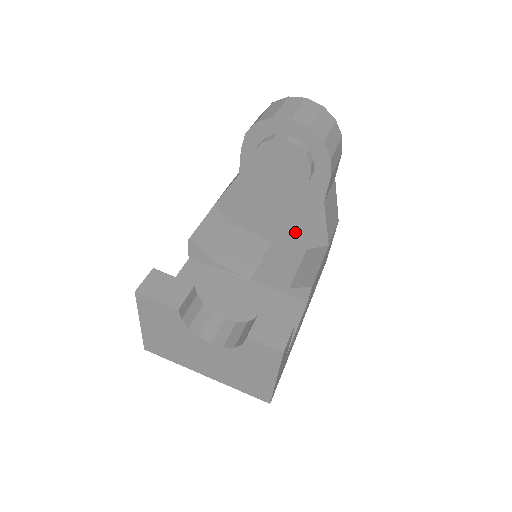
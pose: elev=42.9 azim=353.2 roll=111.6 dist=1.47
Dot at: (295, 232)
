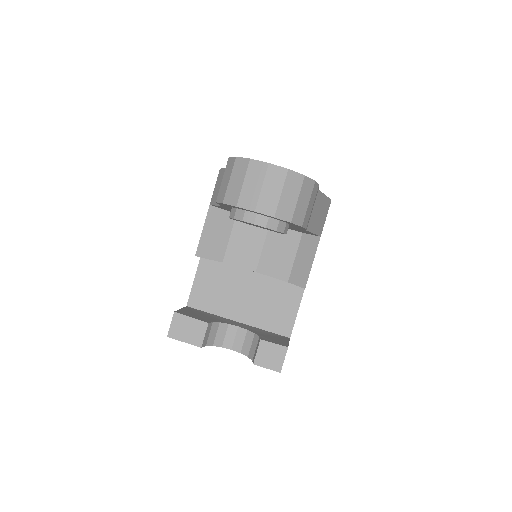
Dot at: occluded
